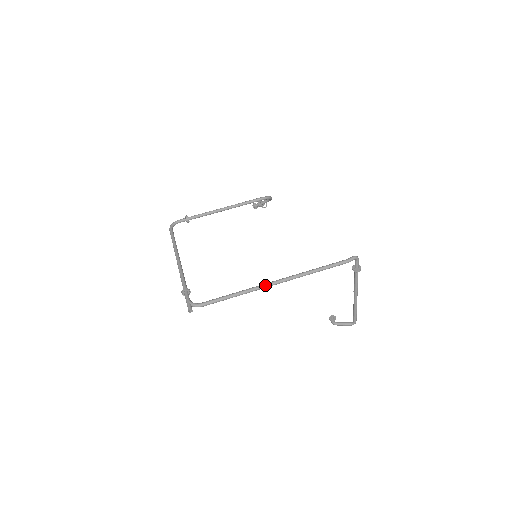
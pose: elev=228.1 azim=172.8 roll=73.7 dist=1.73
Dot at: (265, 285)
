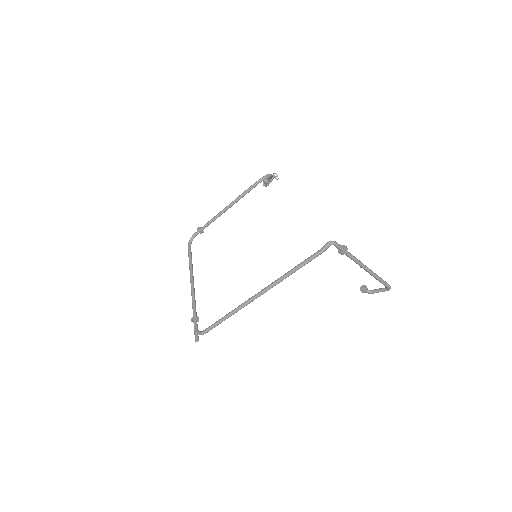
Dot at: (249, 301)
